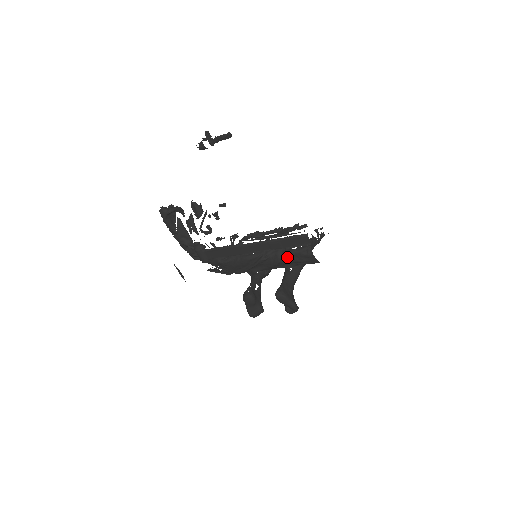
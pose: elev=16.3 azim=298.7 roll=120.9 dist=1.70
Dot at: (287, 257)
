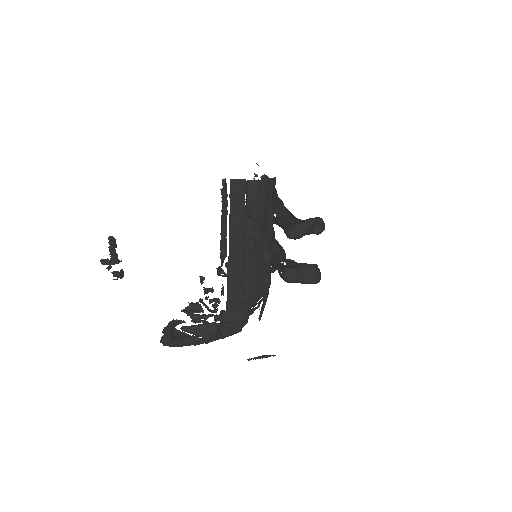
Dot at: (254, 213)
